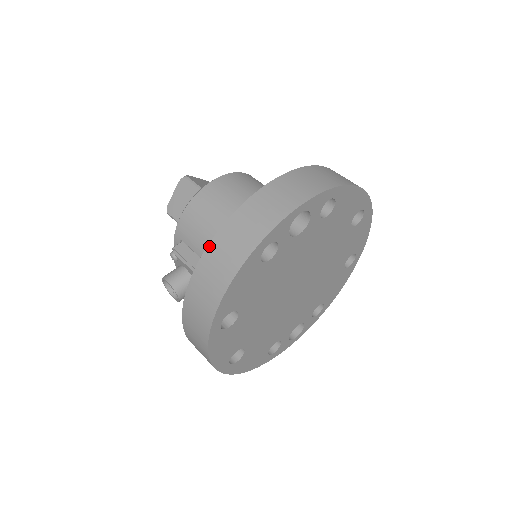
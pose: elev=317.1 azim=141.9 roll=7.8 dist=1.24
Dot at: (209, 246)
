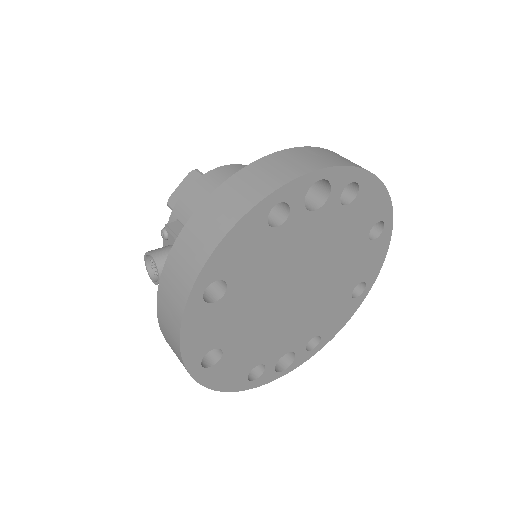
Dot at: (211, 195)
